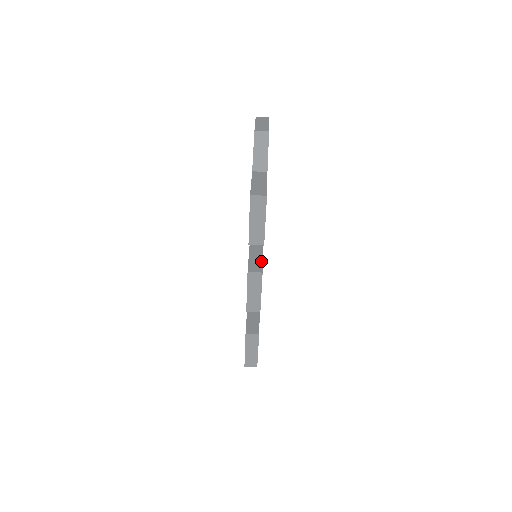
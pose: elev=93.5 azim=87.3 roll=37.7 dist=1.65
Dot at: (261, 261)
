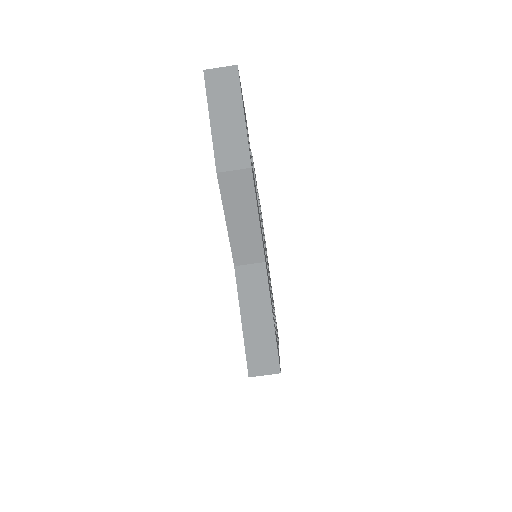
Dot at: occluded
